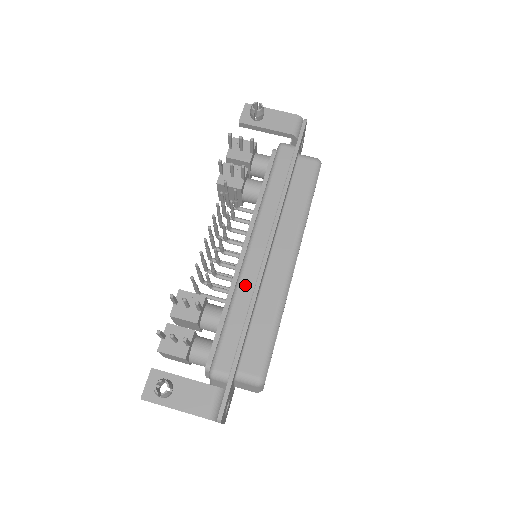
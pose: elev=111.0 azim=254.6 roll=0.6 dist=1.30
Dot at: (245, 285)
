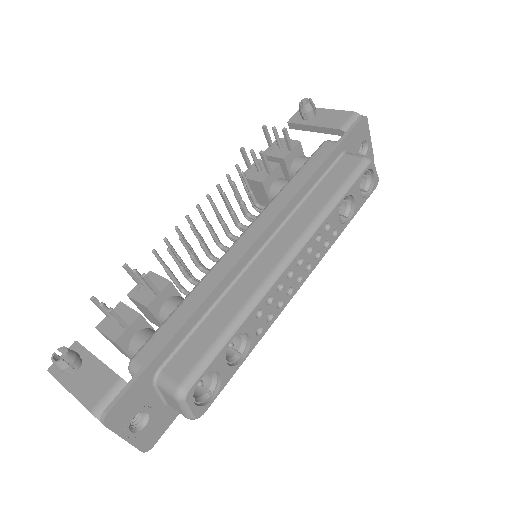
Dot at: (214, 274)
